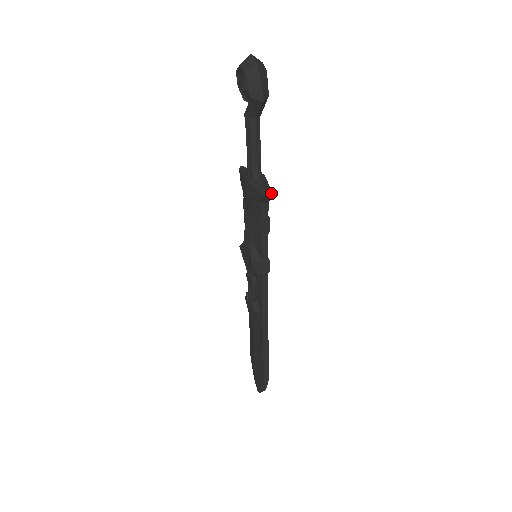
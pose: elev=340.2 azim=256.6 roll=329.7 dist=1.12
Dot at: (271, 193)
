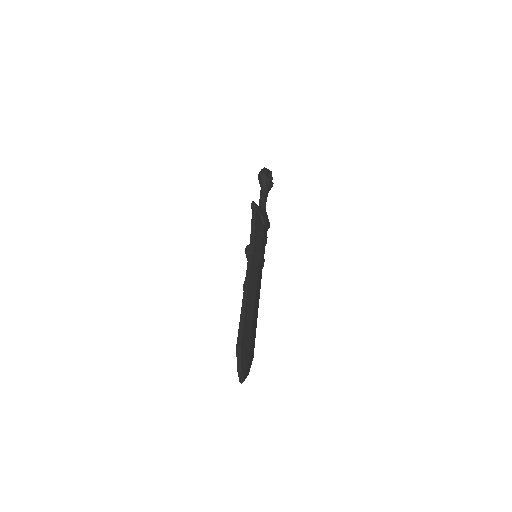
Dot at: (254, 202)
